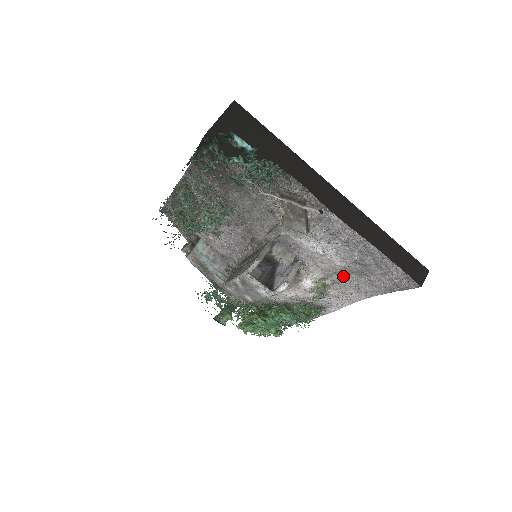
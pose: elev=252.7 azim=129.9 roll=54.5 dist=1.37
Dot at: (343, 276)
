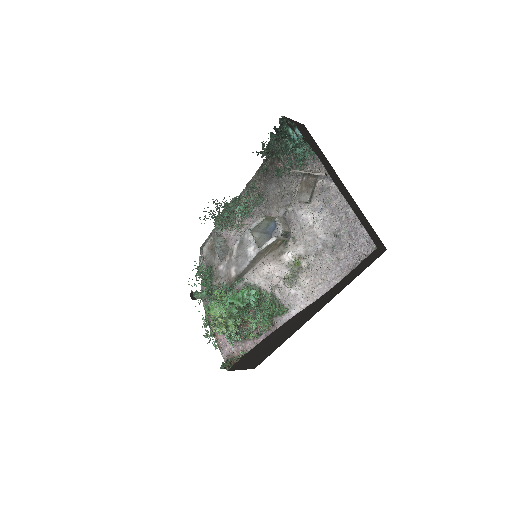
Dot at: (318, 256)
